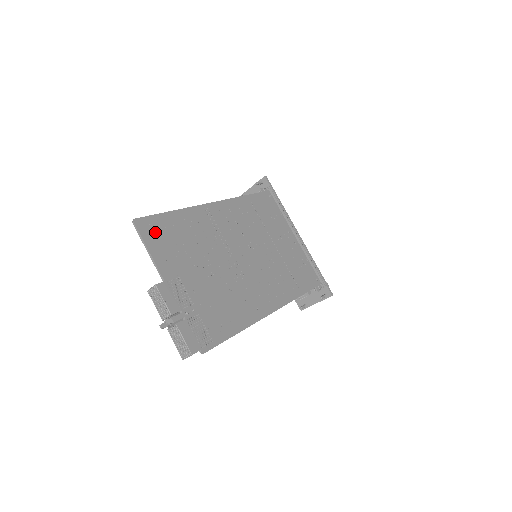
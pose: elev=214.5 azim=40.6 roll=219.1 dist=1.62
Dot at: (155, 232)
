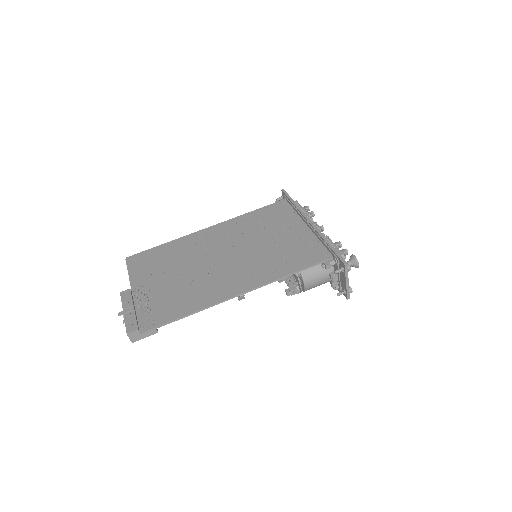
Dot at: (140, 261)
